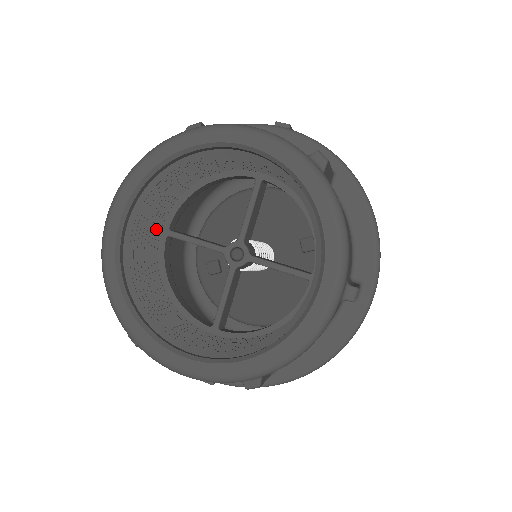
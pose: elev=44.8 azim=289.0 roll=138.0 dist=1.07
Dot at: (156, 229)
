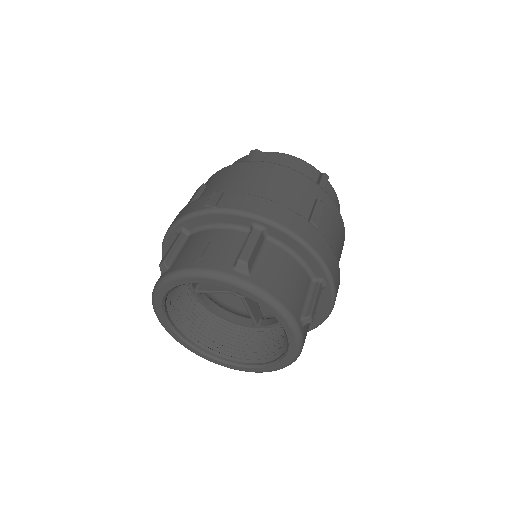
Dot at: (188, 298)
